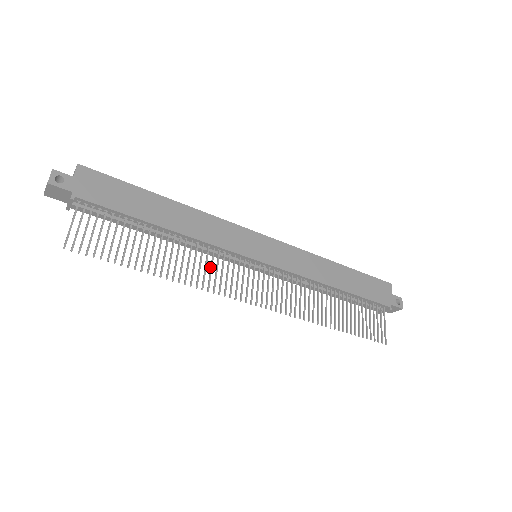
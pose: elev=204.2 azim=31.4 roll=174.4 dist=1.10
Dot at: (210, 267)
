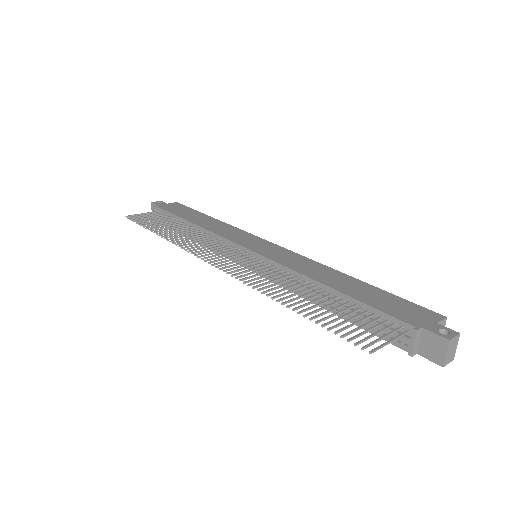
Dot at: occluded
